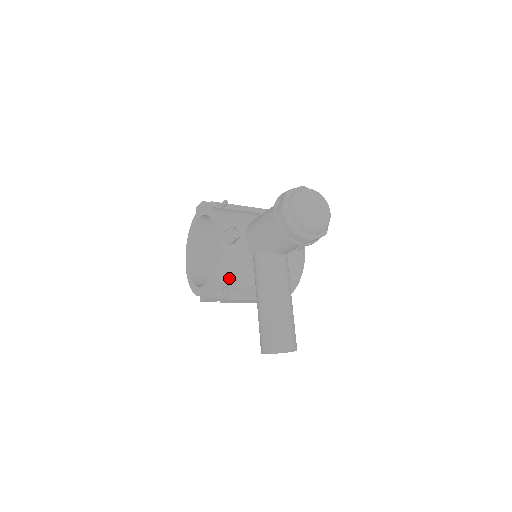
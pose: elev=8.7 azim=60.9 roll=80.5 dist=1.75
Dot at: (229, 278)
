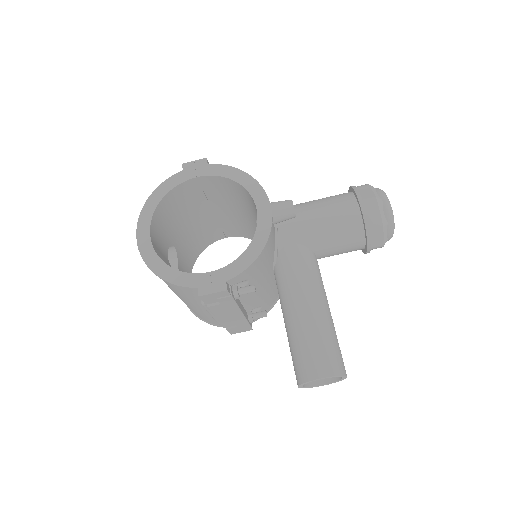
Dot at: (257, 269)
